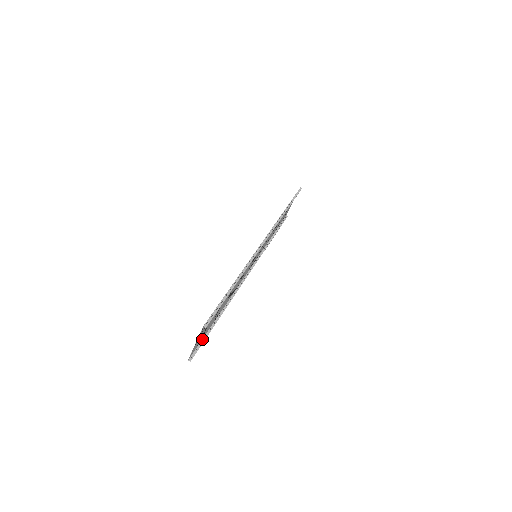
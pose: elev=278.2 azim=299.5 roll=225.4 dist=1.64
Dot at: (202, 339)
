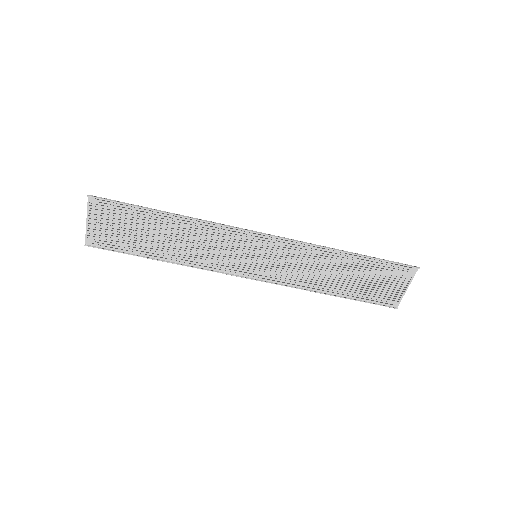
Dot at: (118, 250)
